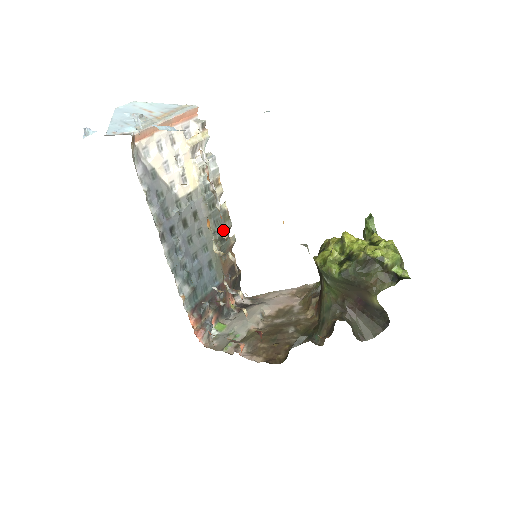
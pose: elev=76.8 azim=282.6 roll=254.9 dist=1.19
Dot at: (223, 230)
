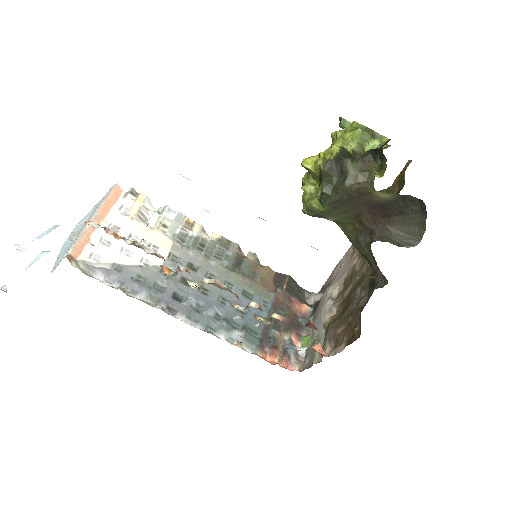
Dot at: (231, 257)
